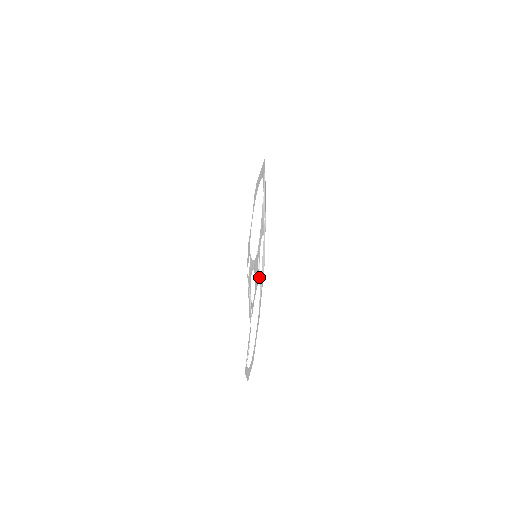
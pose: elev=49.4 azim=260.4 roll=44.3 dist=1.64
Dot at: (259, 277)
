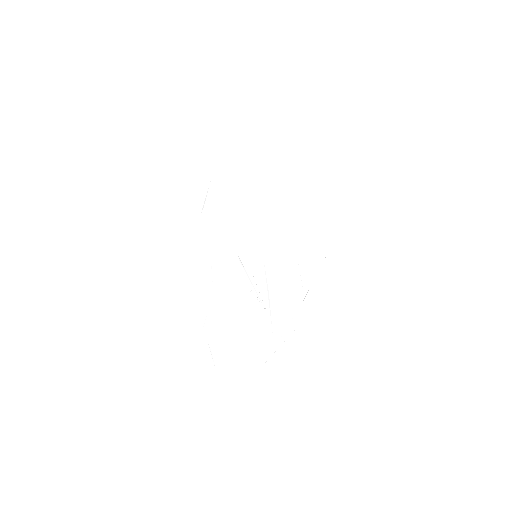
Dot at: (270, 308)
